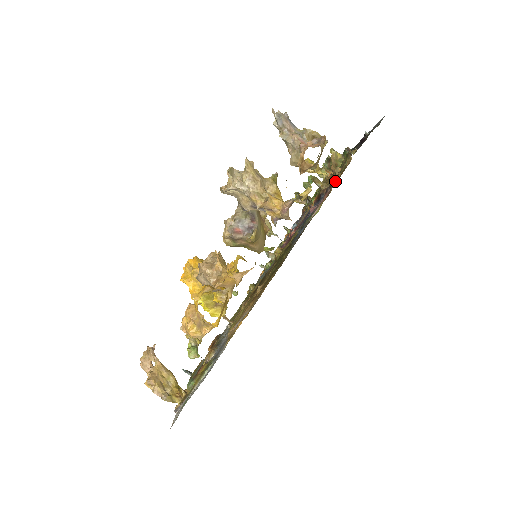
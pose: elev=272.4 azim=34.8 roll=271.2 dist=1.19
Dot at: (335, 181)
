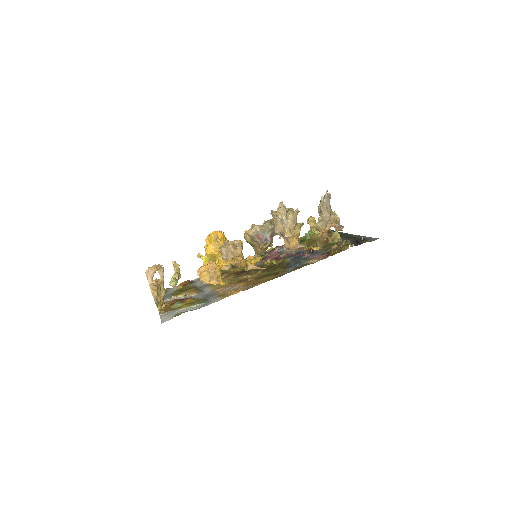
Dot at: (332, 253)
